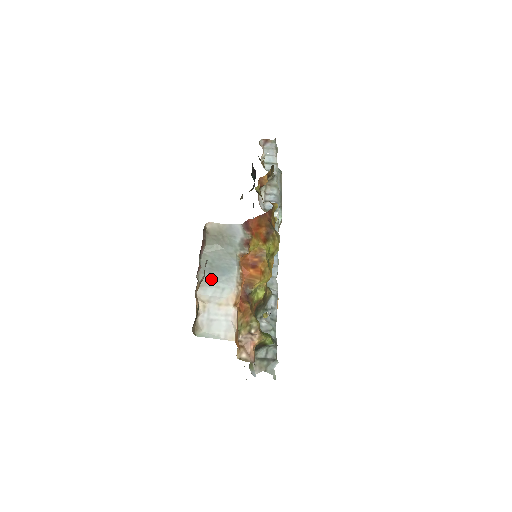
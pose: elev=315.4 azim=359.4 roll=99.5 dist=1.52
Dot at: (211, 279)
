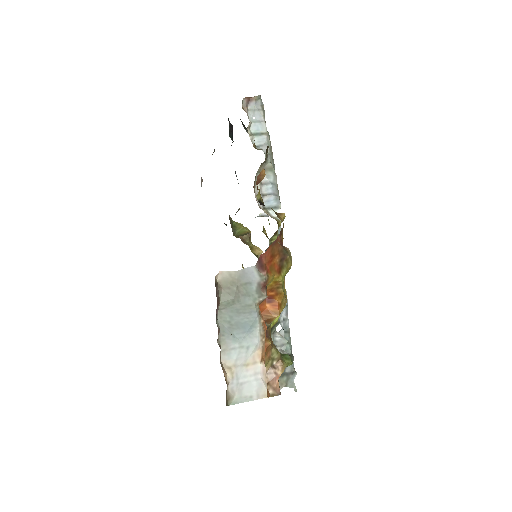
Dot at: (233, 340)
